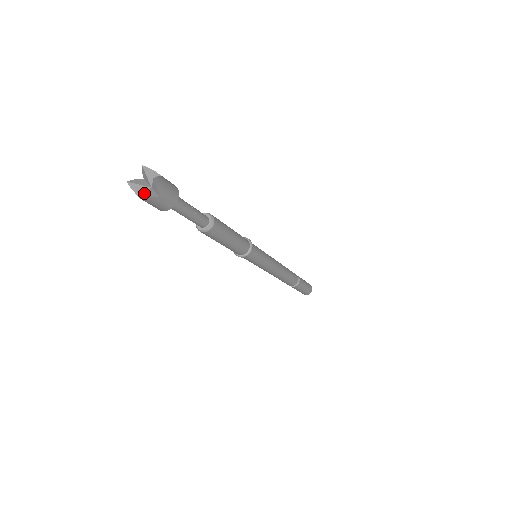
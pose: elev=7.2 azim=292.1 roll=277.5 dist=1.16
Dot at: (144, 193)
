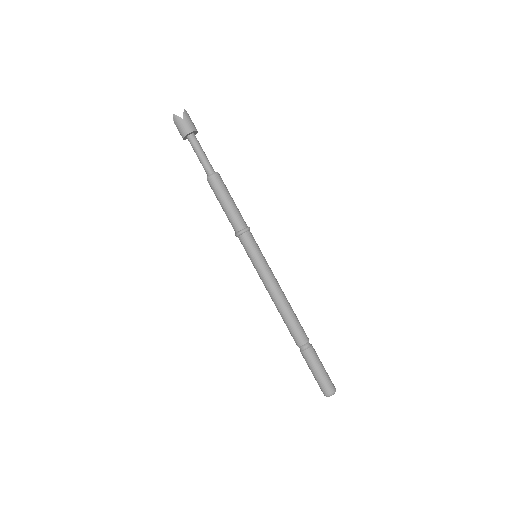
Dot at: (177, 116)
